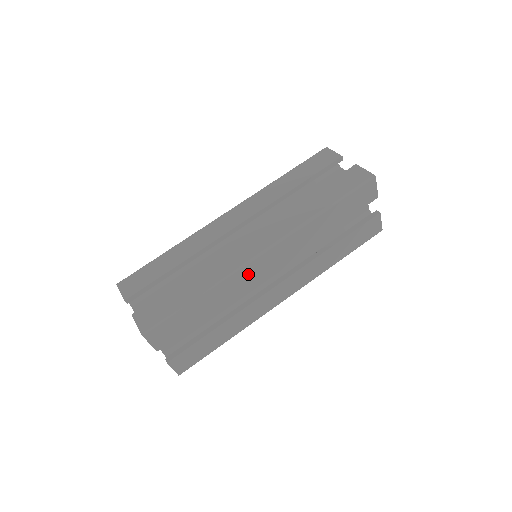
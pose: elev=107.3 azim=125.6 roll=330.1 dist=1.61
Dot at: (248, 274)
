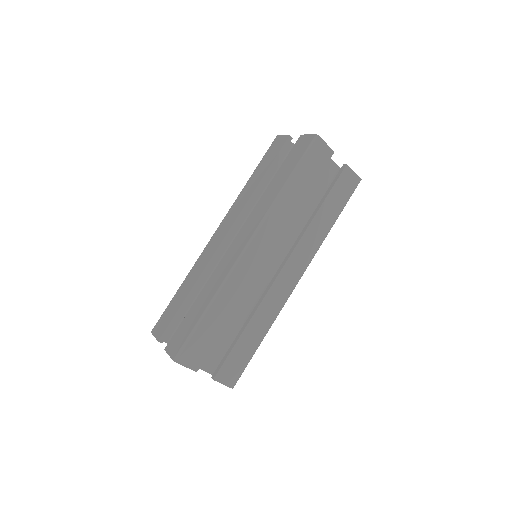
Dot at: (244, 272)
